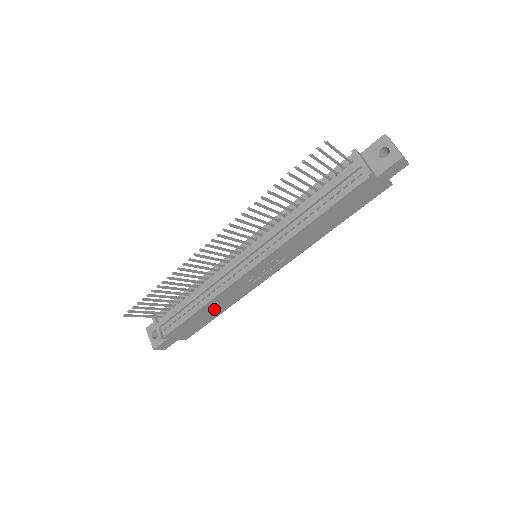
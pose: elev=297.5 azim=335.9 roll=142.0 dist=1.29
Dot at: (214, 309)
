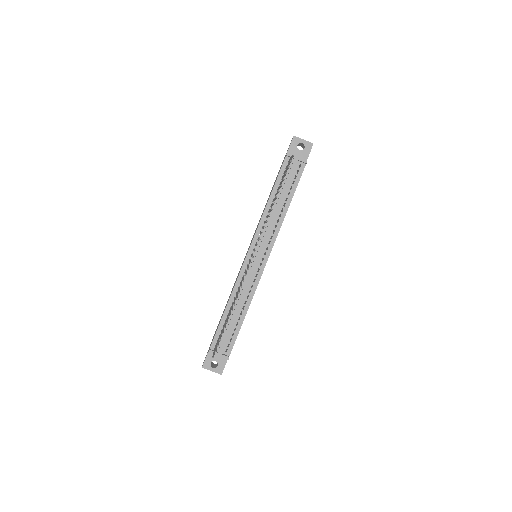
Dot at: occluded
